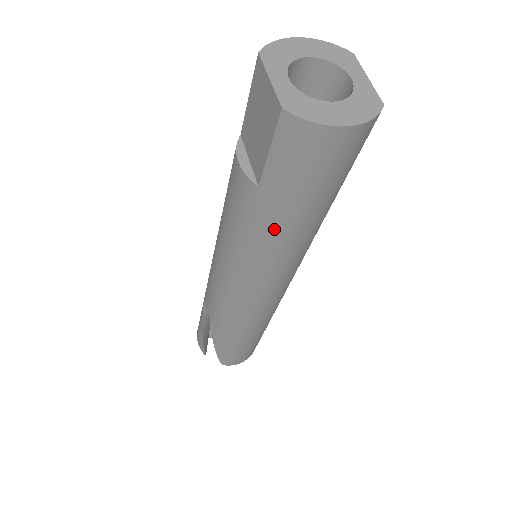
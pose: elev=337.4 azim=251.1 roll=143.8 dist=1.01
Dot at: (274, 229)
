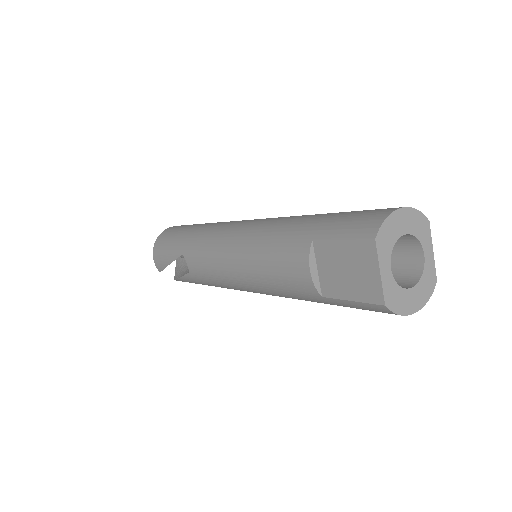
Dot at: (311, 301)
